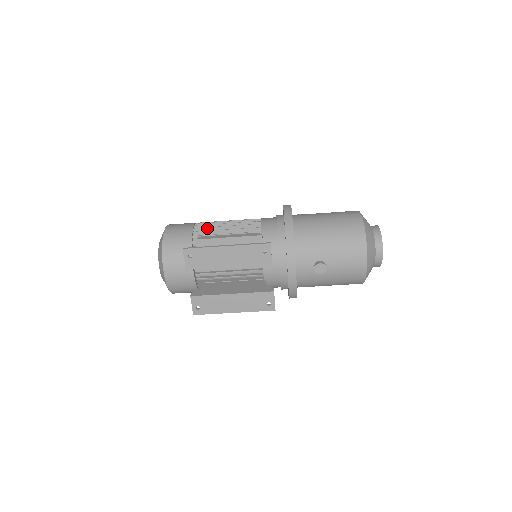
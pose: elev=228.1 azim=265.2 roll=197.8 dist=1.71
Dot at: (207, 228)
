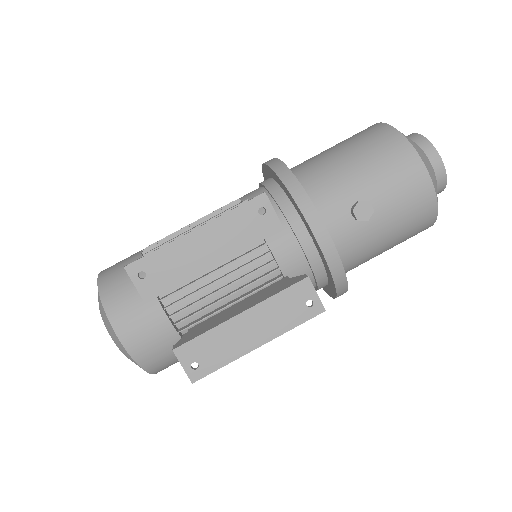
Dot at: (162, 242)
